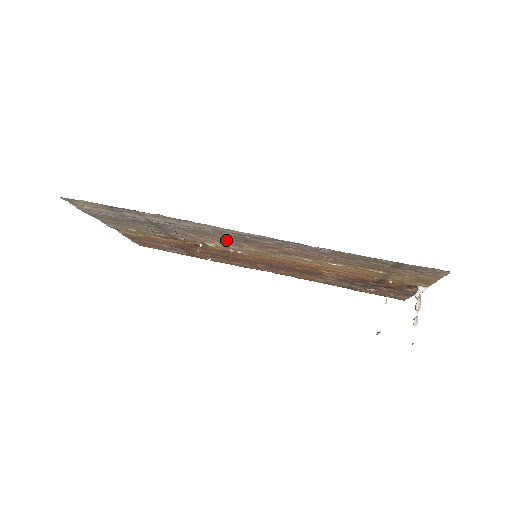
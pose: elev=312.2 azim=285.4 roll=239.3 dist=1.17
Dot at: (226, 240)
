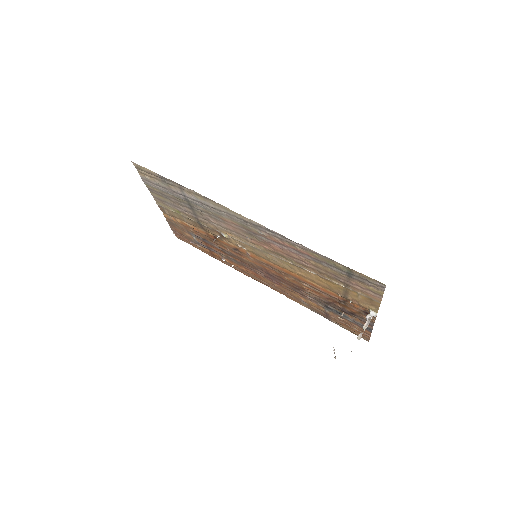
Dot at: (236, 230)
